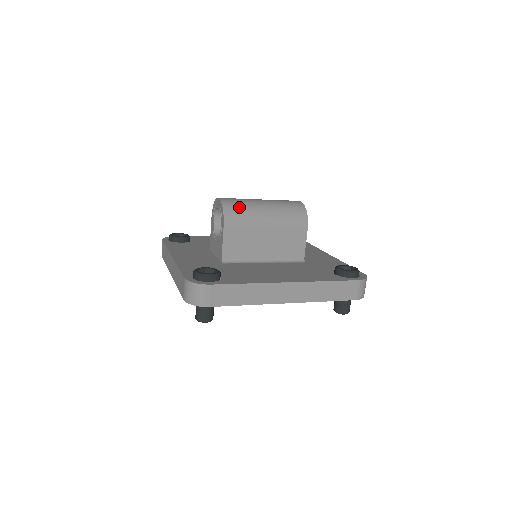
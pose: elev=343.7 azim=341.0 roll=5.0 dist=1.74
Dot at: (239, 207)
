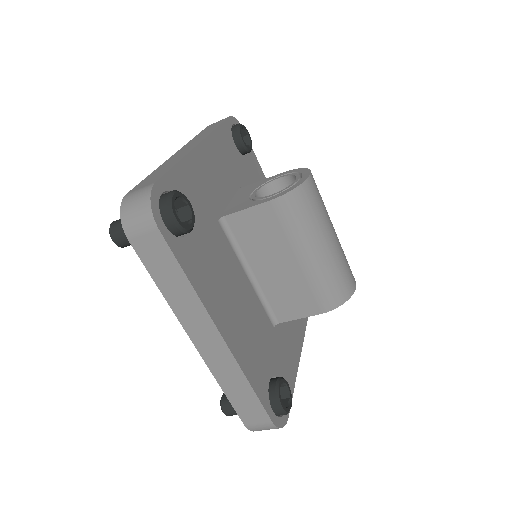
Dot at: (309, 209)
